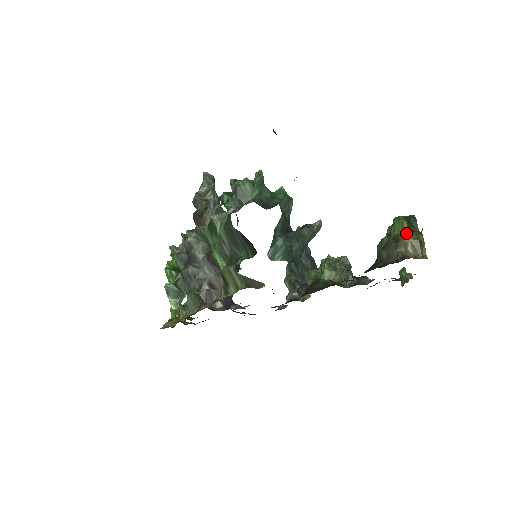
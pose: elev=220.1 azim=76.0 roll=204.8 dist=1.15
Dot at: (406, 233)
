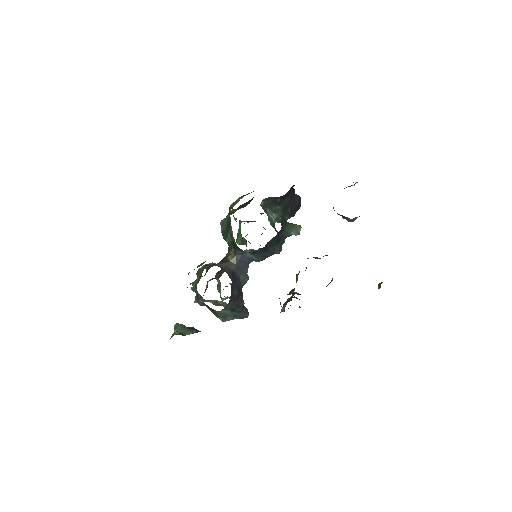
Dot at: occluded
